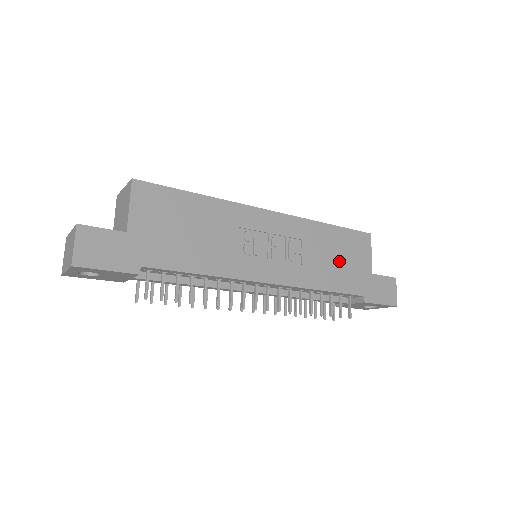
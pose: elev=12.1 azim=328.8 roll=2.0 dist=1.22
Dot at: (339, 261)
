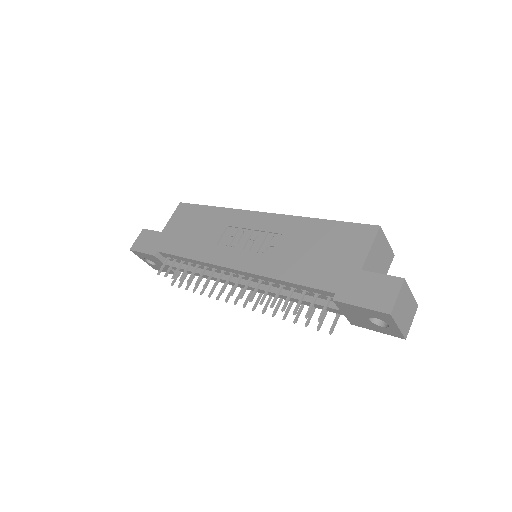
Dot at: (317, 254)
